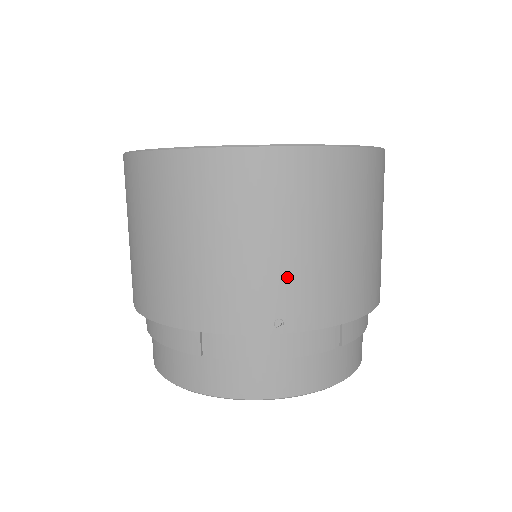
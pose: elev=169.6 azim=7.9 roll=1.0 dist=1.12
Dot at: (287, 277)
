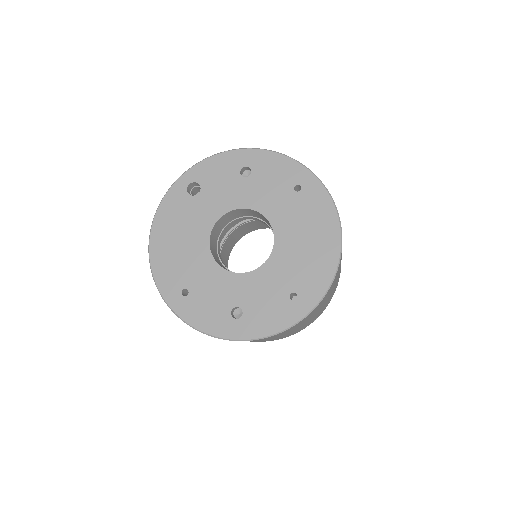
Dot at: occluded
